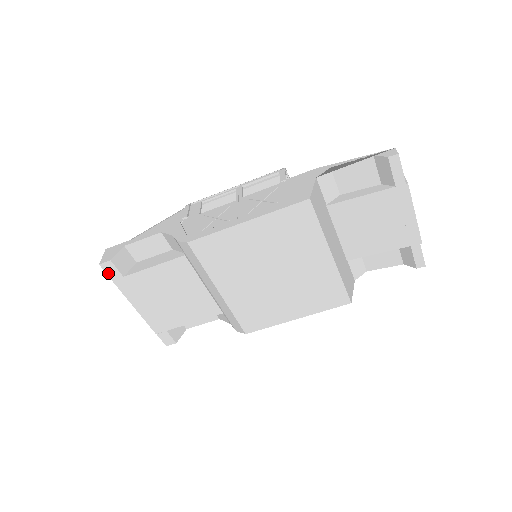
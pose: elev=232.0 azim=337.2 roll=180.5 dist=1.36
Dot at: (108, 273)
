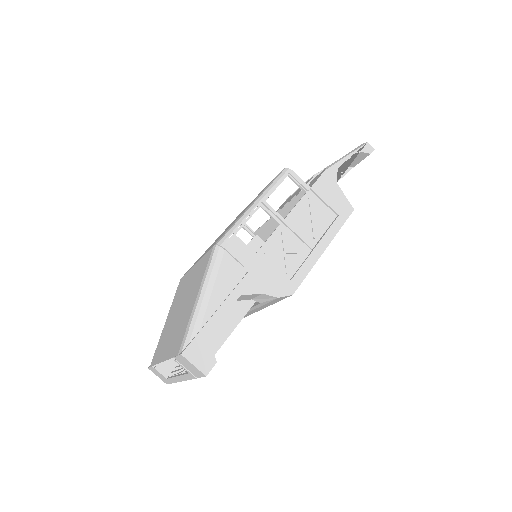
Dot at: (202, 376)
